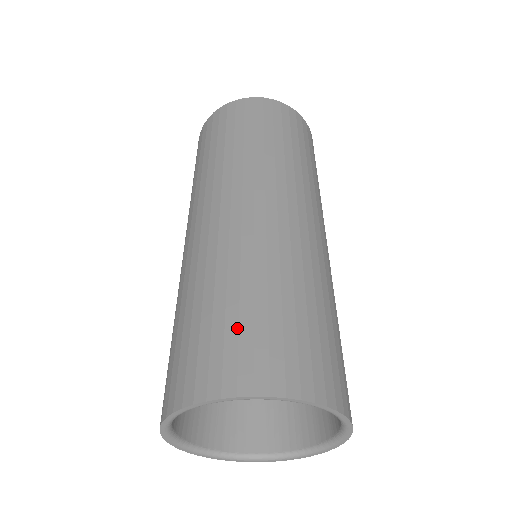
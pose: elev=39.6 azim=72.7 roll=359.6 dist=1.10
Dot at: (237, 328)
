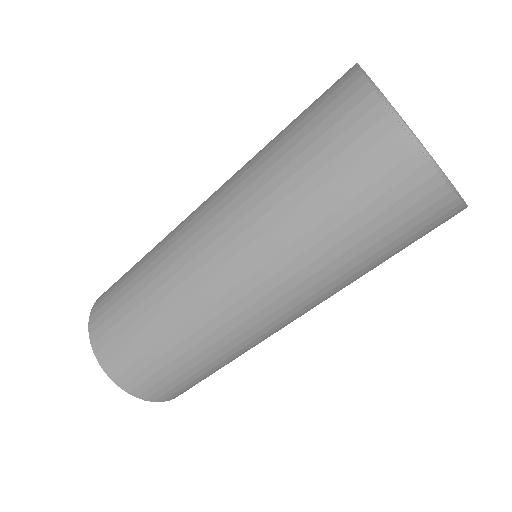
Dot at: (191, 382)
